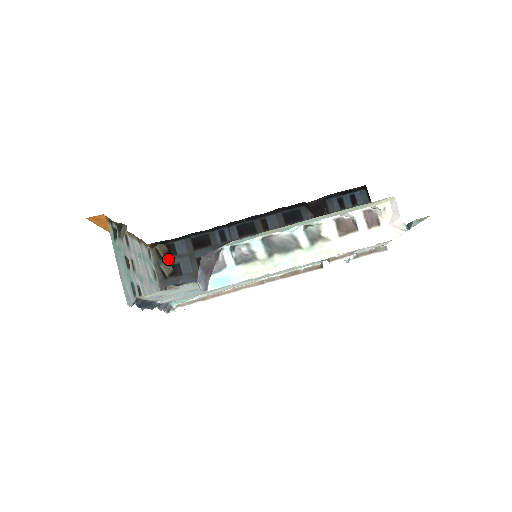
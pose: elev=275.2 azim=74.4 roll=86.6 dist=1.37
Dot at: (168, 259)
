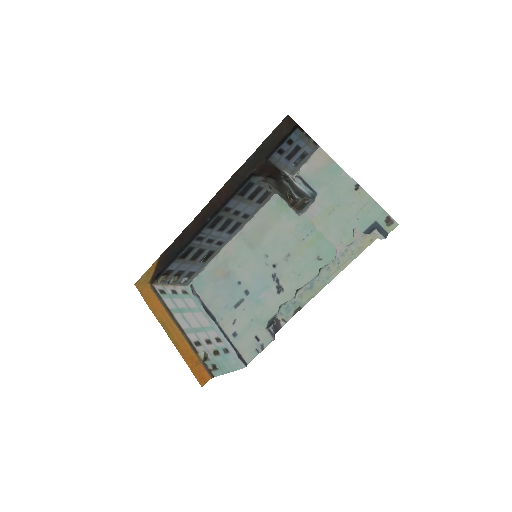
Dot at: (170, 276)
